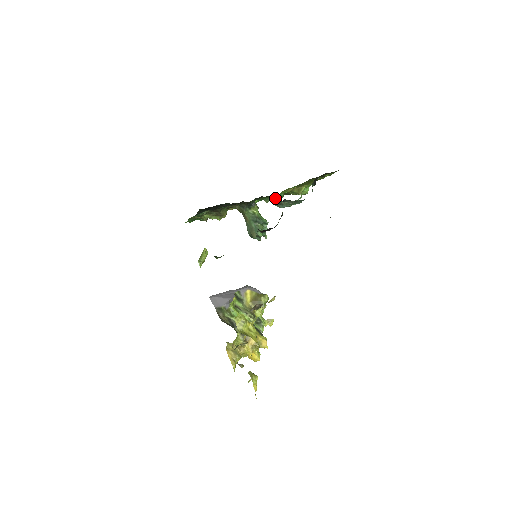
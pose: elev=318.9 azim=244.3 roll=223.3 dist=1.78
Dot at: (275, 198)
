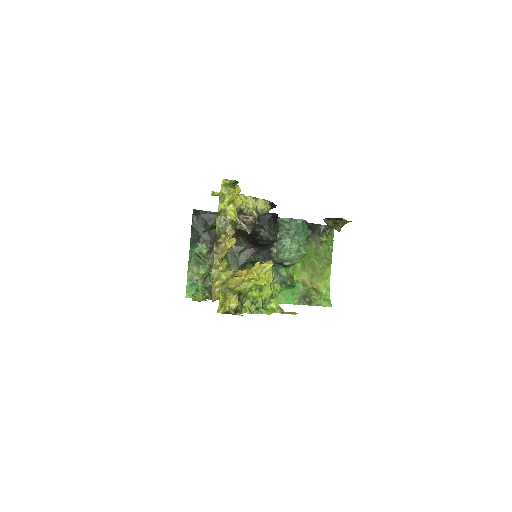
Dot at: (285, 278)
